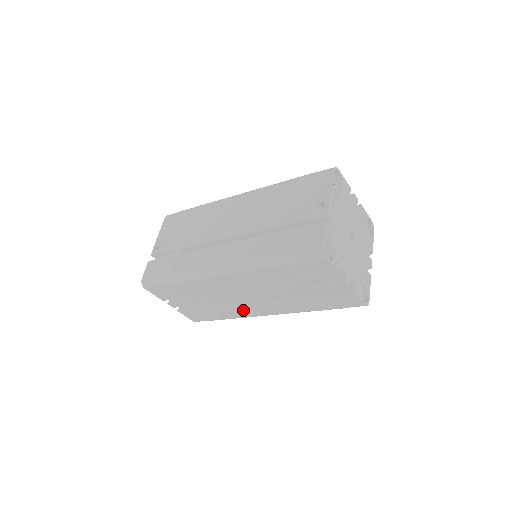
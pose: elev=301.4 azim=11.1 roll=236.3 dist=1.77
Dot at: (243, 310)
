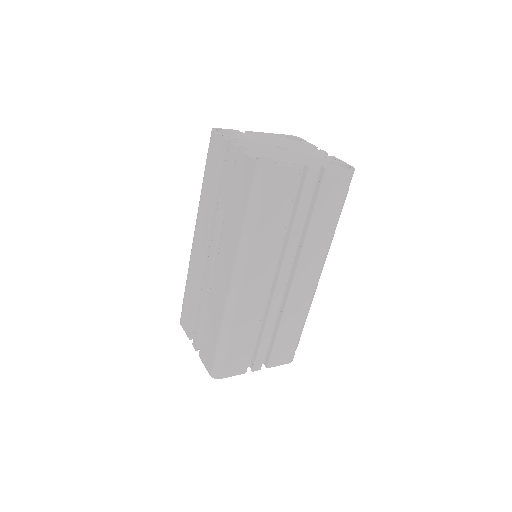
Dot at: (218, 295)
